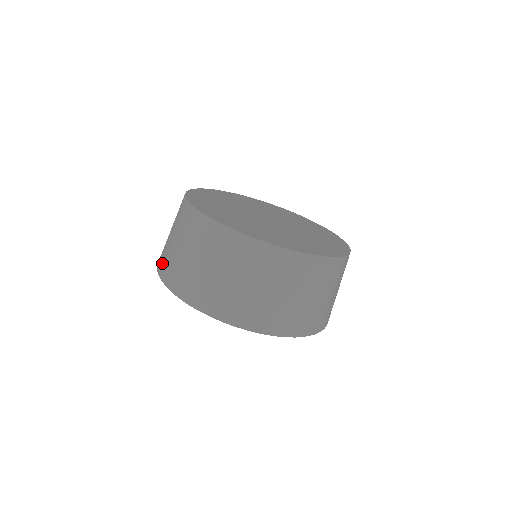
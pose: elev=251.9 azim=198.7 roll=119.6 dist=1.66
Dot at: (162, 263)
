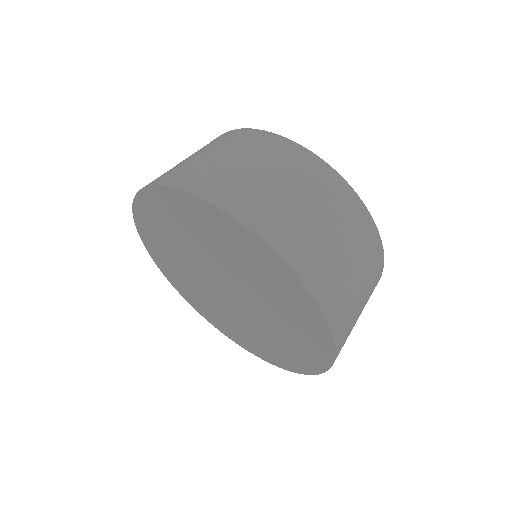
Dot at: occluded
